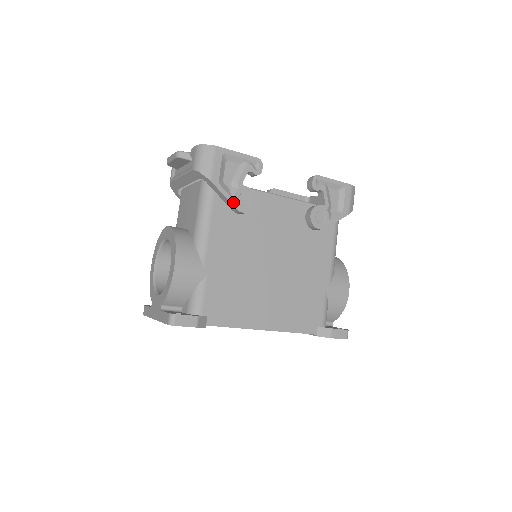
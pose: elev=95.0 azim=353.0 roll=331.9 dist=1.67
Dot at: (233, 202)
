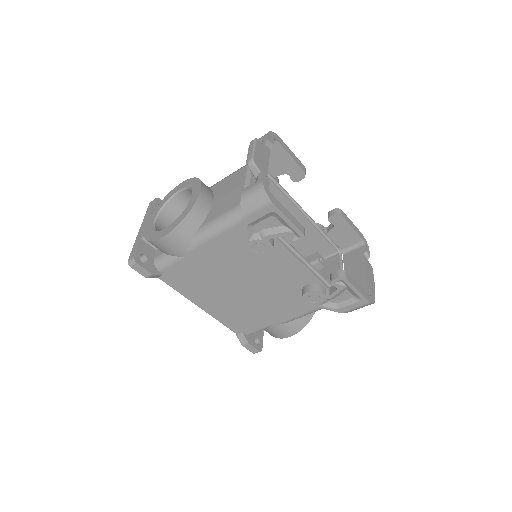
Dot at: (247, 243)
